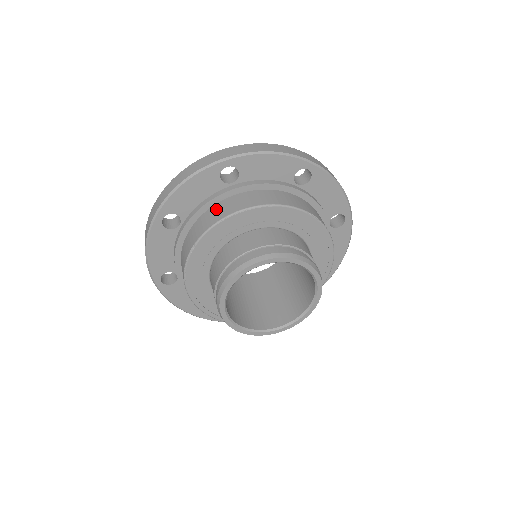
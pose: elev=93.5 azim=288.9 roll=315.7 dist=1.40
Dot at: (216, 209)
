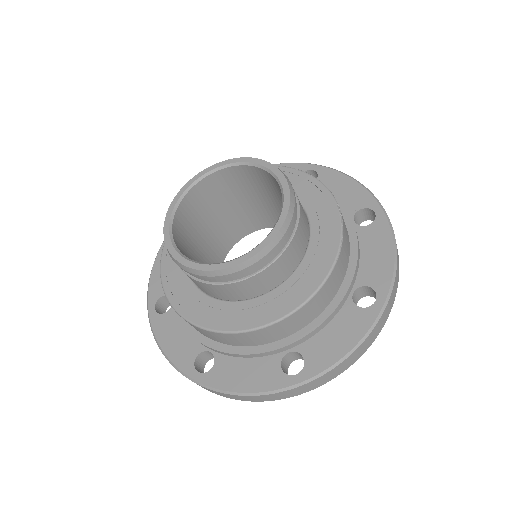
Dot at: occluded
